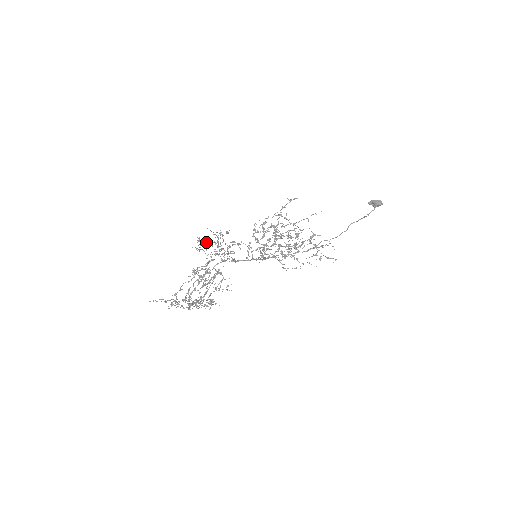
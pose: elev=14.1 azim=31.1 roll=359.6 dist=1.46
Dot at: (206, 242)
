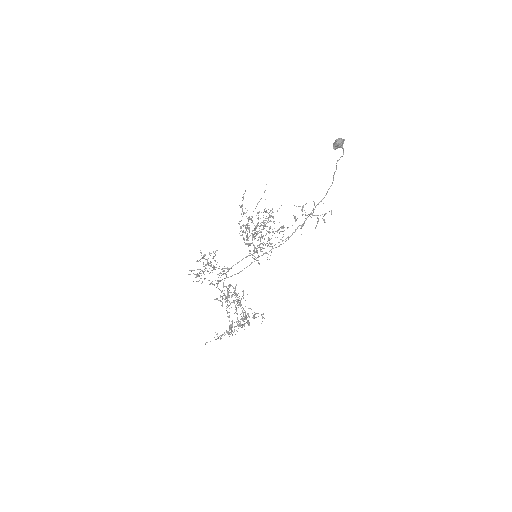
Dot at: occluded
